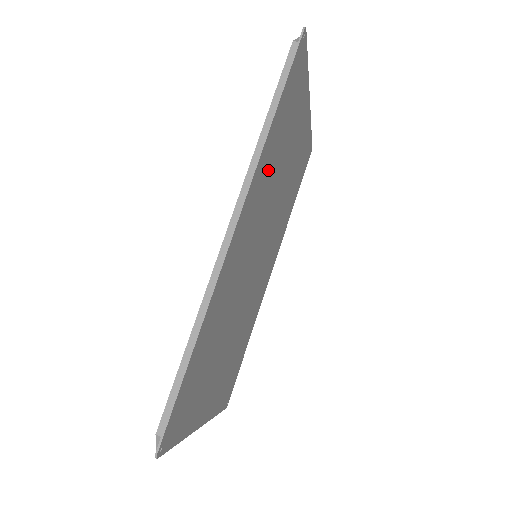
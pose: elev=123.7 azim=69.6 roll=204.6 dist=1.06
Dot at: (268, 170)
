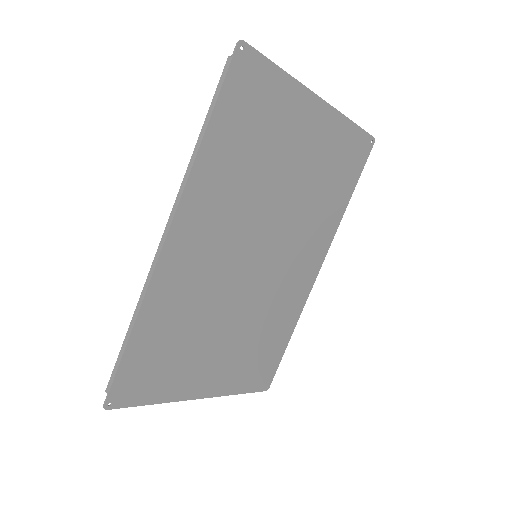
Dot at: (226, 180)
